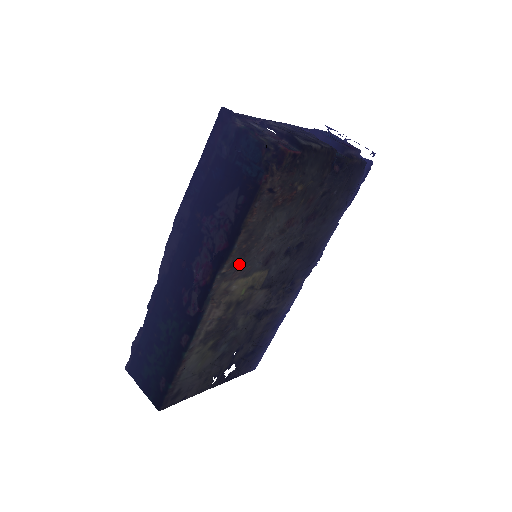
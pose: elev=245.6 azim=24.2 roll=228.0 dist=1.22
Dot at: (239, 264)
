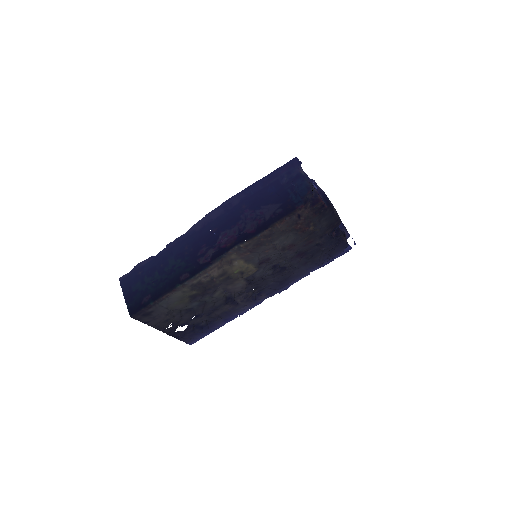
Dot at: (251, 249)
